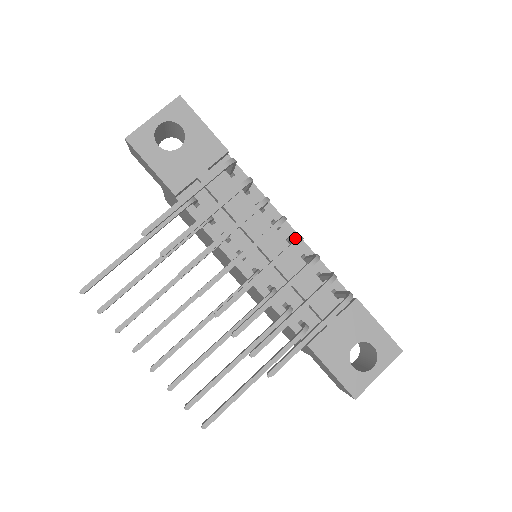
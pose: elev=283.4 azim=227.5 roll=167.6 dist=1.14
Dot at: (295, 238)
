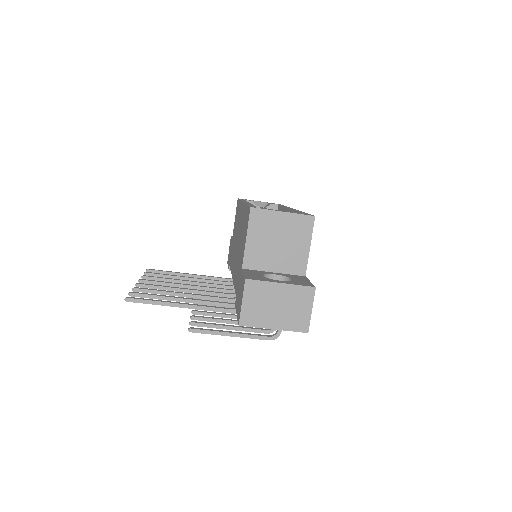
Dot at: occluded
